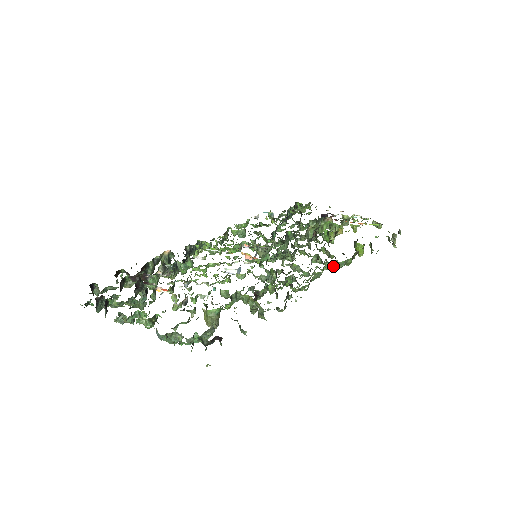
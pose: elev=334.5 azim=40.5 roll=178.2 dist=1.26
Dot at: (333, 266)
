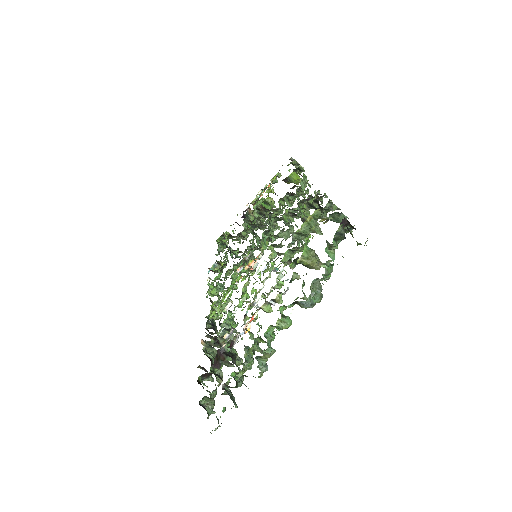
Dot at: occluded
